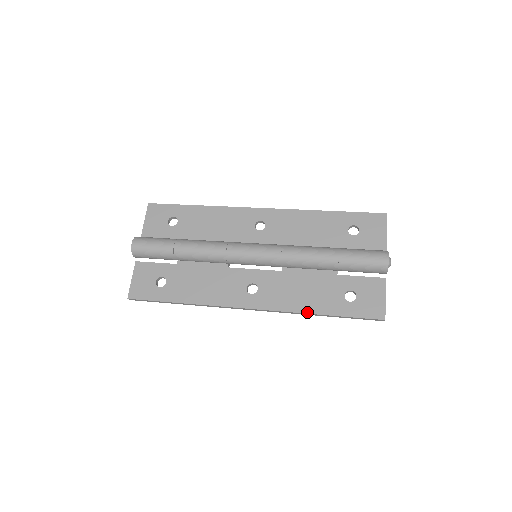
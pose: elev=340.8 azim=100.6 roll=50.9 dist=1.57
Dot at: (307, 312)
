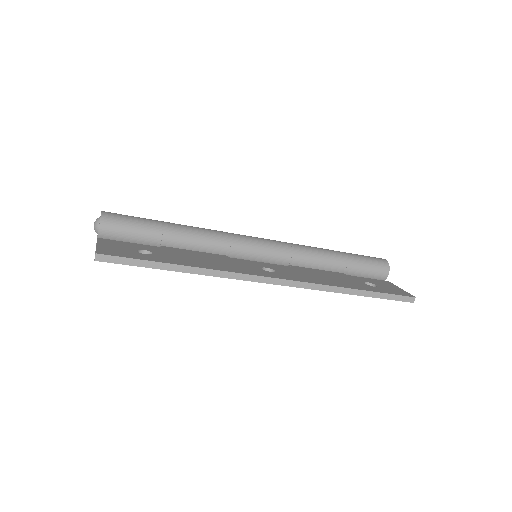
Dot at: (341, 286)
